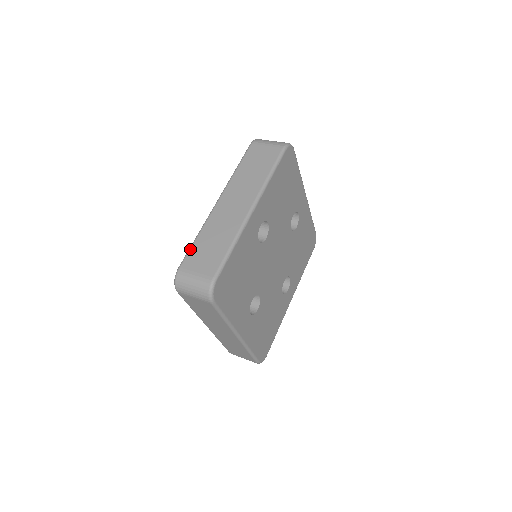
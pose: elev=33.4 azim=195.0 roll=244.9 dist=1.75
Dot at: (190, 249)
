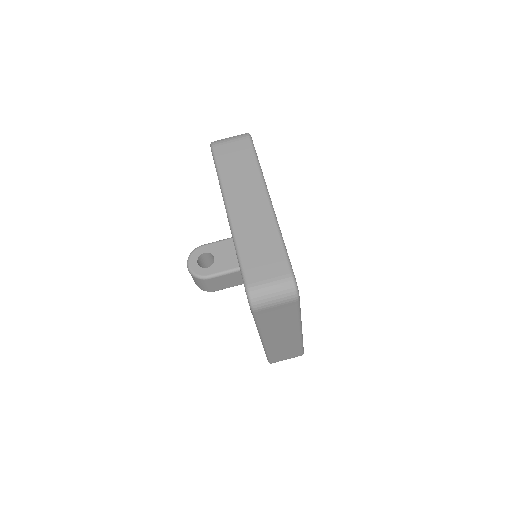
Dot at: (242, 263)
